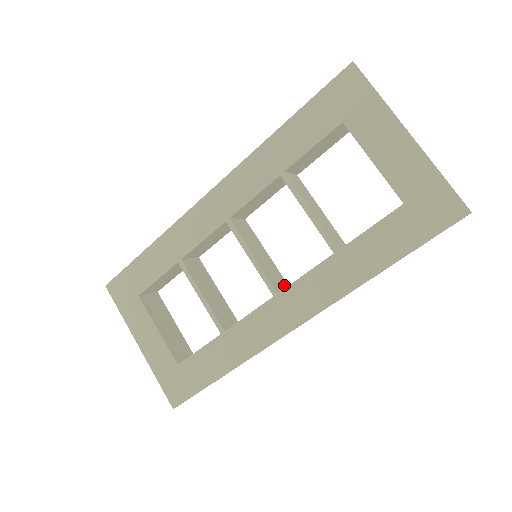
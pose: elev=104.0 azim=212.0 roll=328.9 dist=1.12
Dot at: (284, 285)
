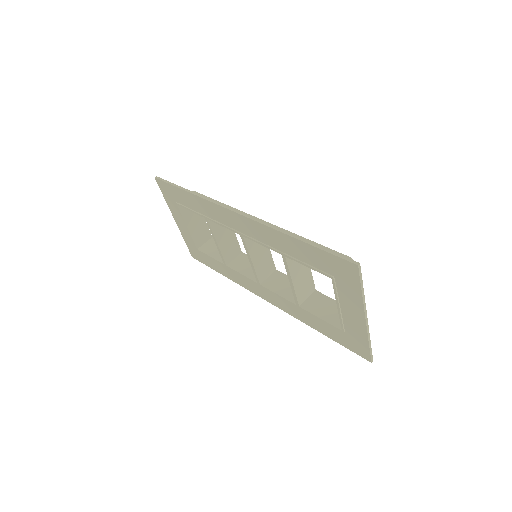
Dot at: (271, 271)
